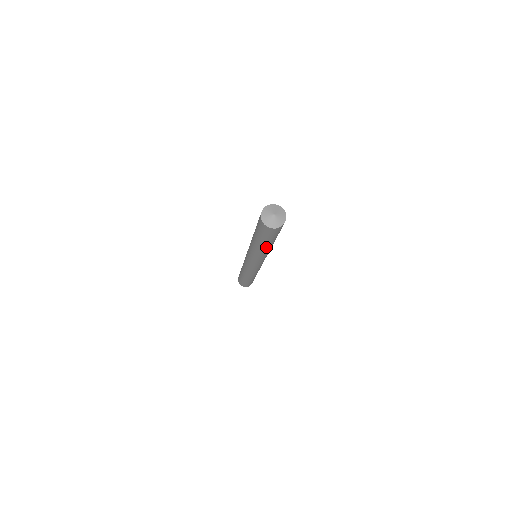
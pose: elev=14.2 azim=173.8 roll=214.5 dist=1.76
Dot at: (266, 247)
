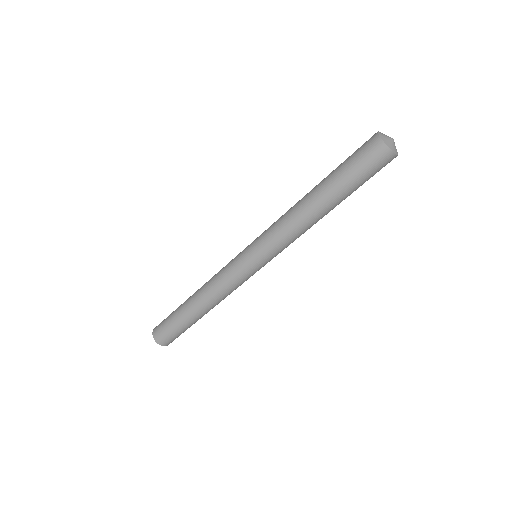
Dot at: (320, 201)
